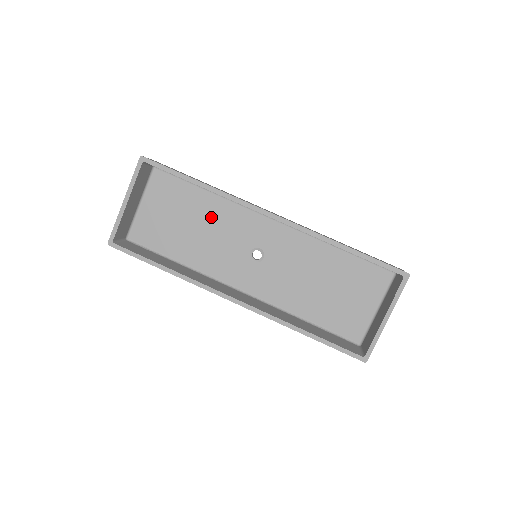
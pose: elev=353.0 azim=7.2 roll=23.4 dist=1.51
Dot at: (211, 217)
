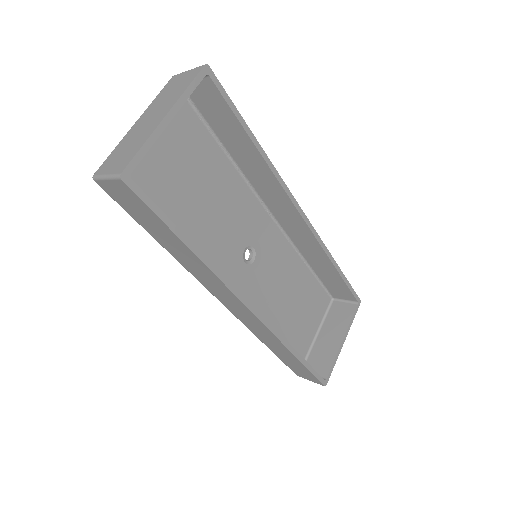
Dot at: (220, 190)
